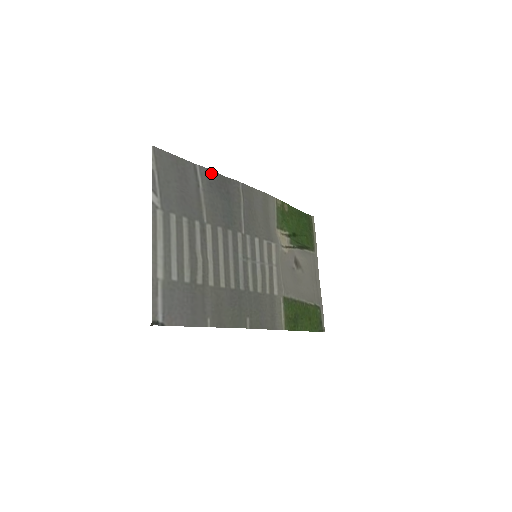
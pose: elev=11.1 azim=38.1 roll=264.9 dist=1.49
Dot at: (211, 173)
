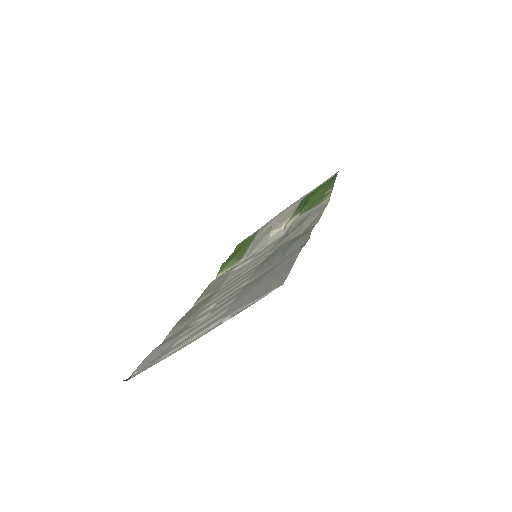
Dot at: (305, 242)
